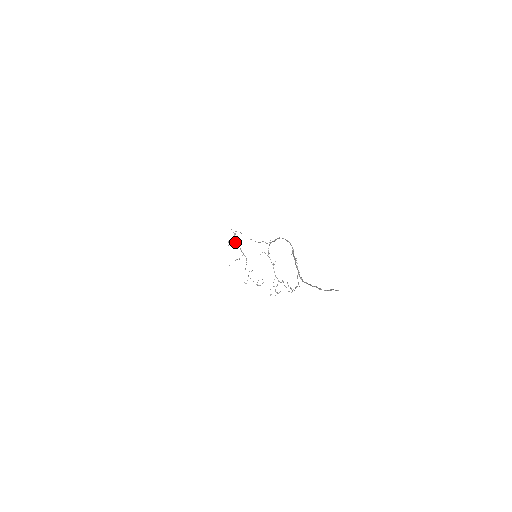
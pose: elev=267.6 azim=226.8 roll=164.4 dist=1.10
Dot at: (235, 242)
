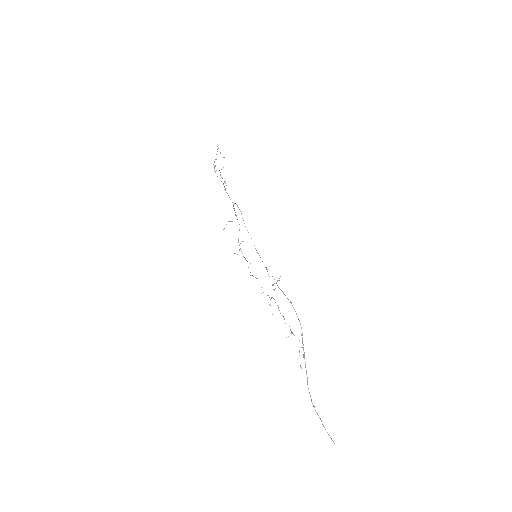
Dot at: (226, 185)
